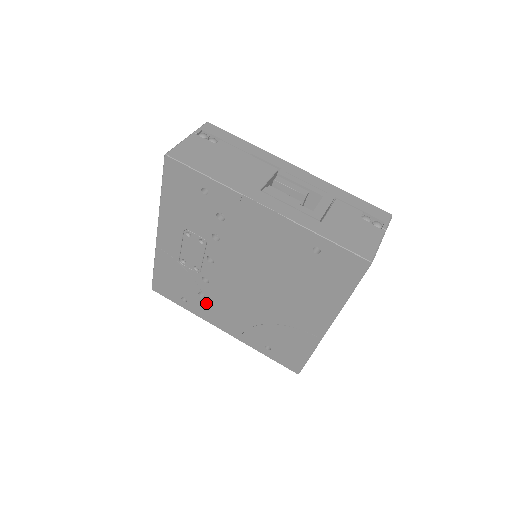
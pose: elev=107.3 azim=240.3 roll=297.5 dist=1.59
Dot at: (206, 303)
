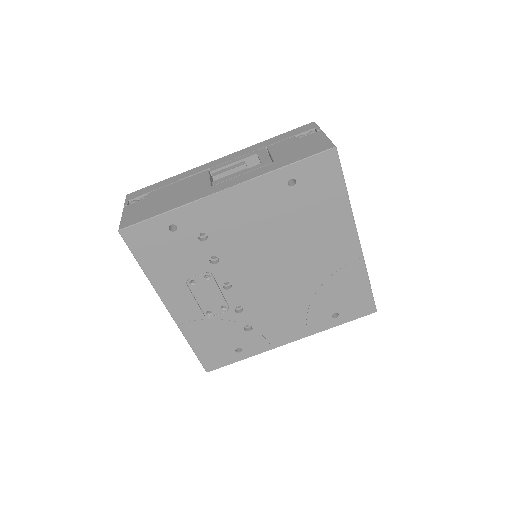
Dot at: (257, 332)
